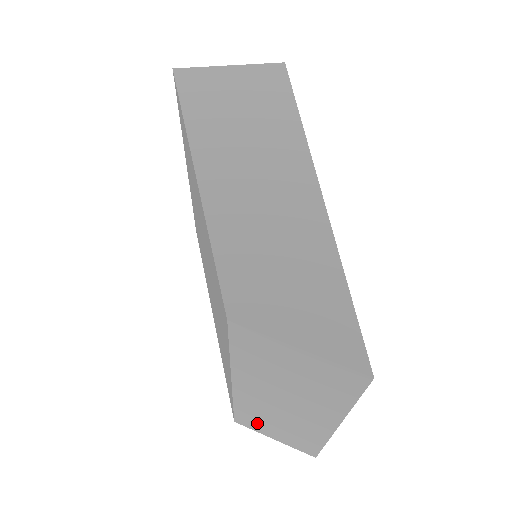
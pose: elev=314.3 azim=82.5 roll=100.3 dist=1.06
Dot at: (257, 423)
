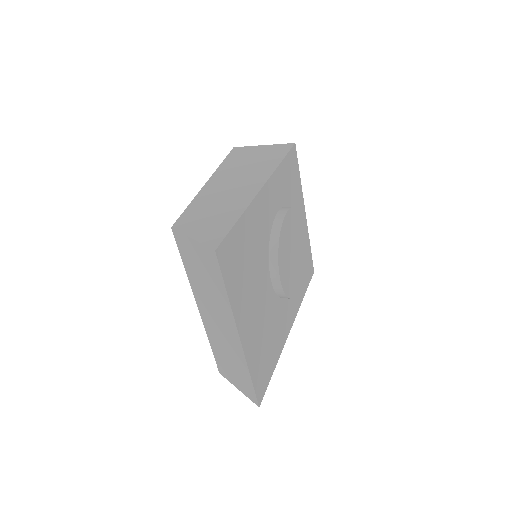
Dot at: (224, 364)
